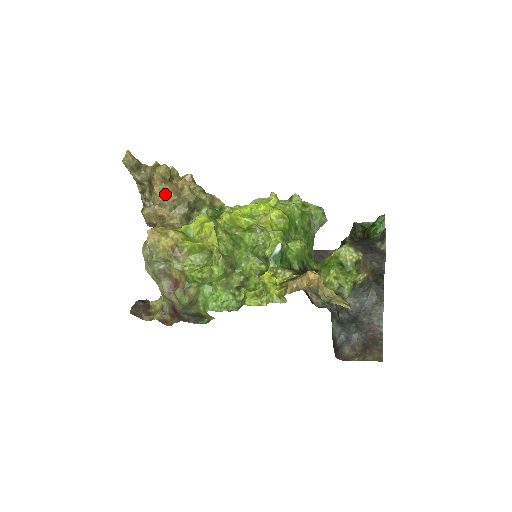
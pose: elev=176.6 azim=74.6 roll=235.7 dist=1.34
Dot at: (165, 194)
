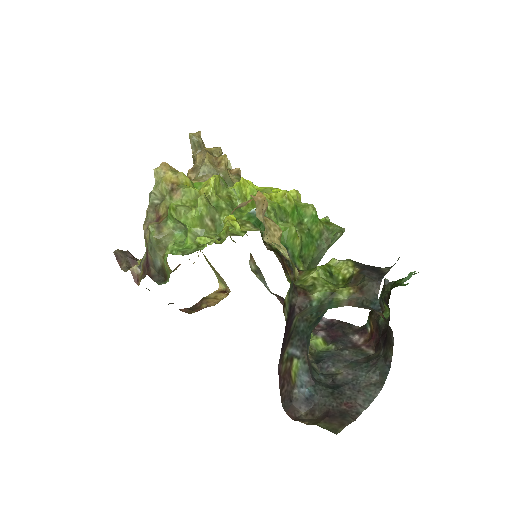
Dot at: (202, 160)
